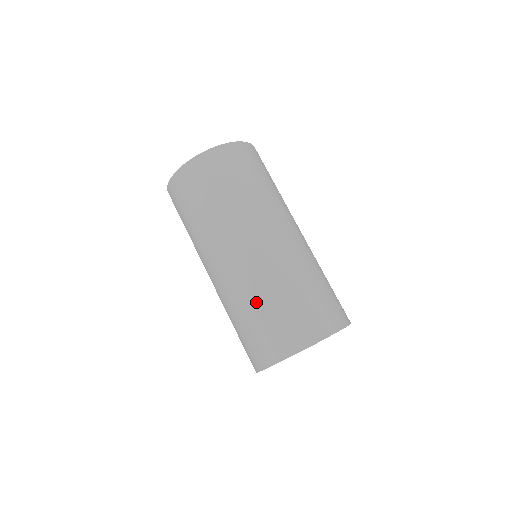
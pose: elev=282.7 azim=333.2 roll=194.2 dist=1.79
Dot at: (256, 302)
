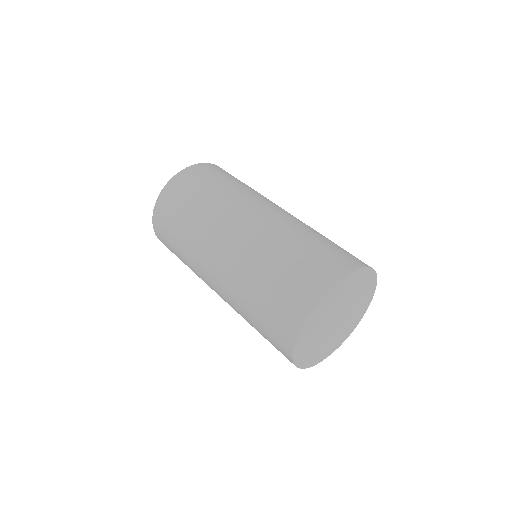
Dot at: (251, 291)
